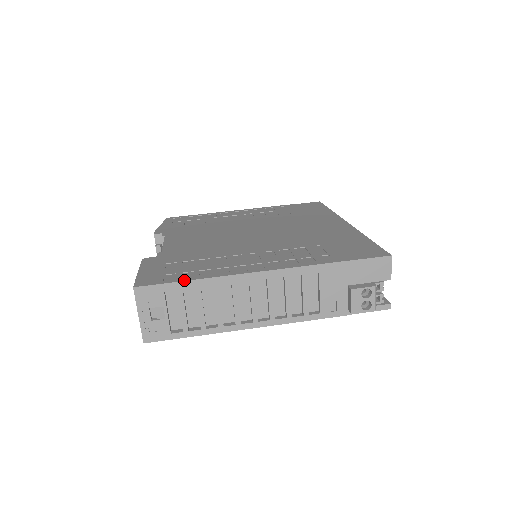
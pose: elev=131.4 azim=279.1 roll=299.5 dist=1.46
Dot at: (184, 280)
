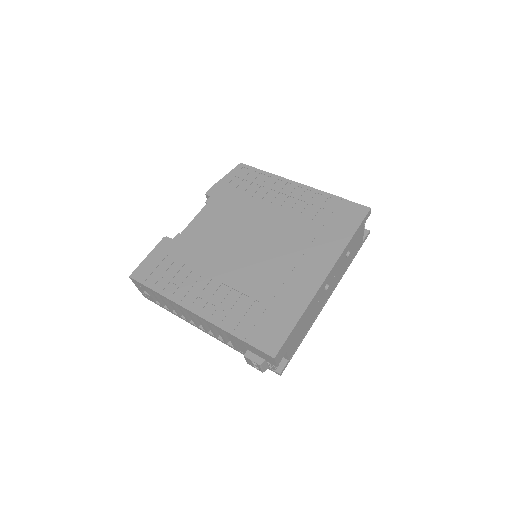
Dot at: (153, 289)
